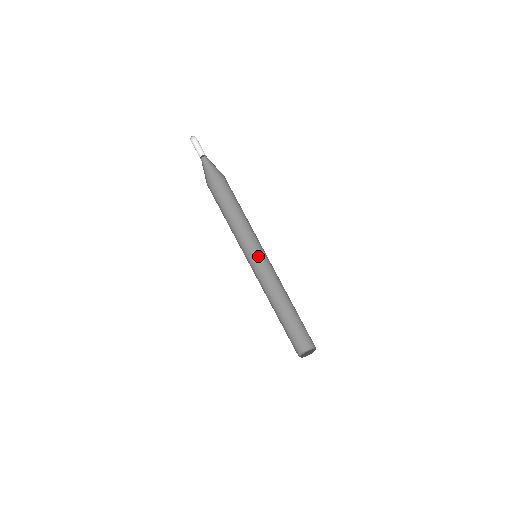
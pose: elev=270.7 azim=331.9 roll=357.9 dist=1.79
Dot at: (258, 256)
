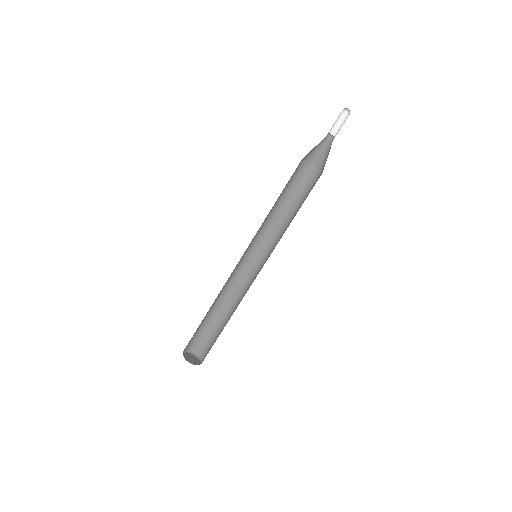
Dot at: (250, 251)
